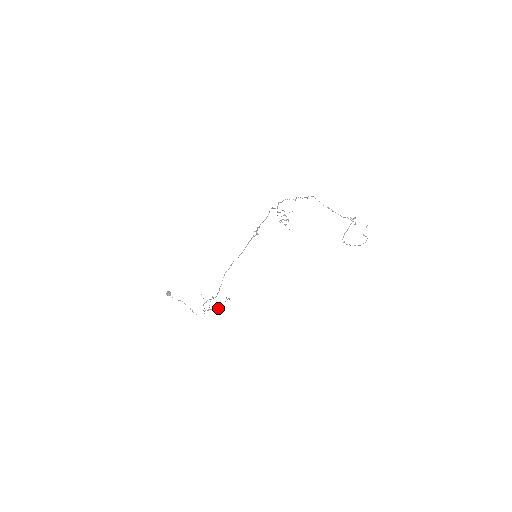
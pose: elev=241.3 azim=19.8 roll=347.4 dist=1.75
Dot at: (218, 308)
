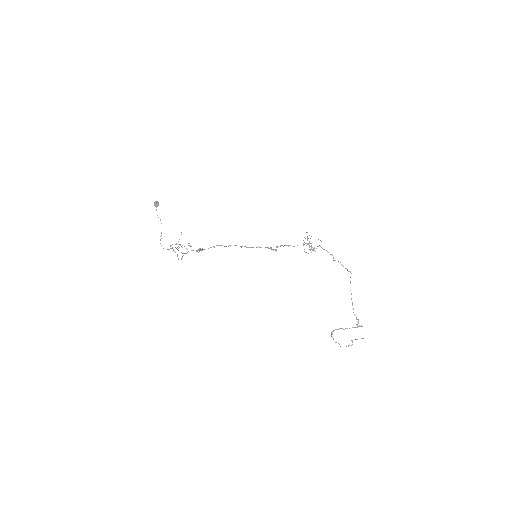
Dot at: (184, 253)
